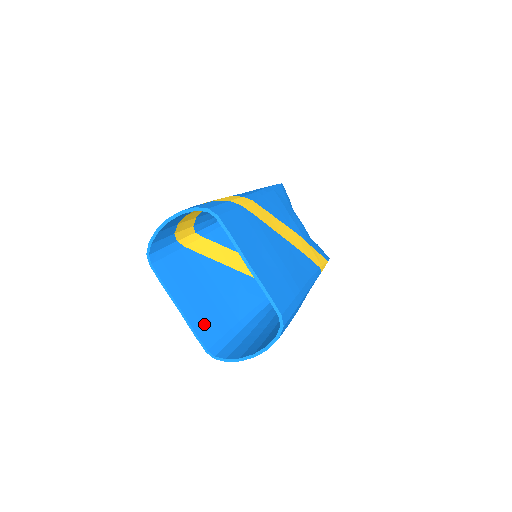
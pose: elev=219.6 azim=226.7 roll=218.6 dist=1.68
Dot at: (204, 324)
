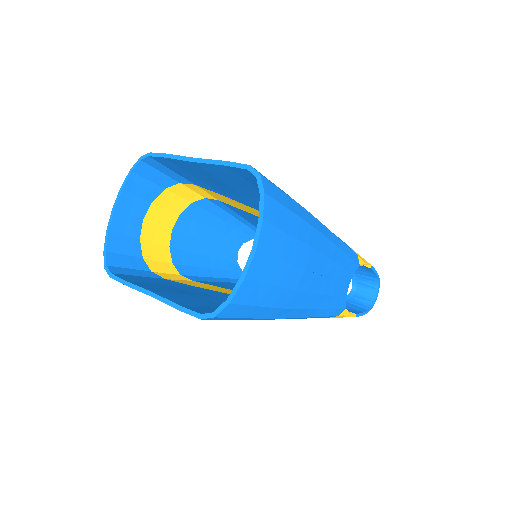
Dot at: (195, 305)
